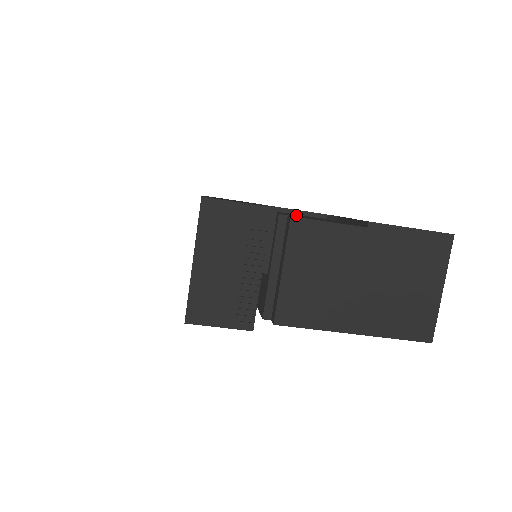
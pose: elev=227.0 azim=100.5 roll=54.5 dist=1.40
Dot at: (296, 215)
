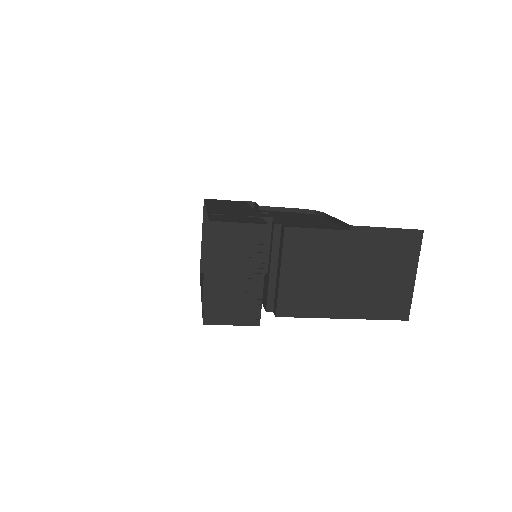
Dot at: (288, 217)
